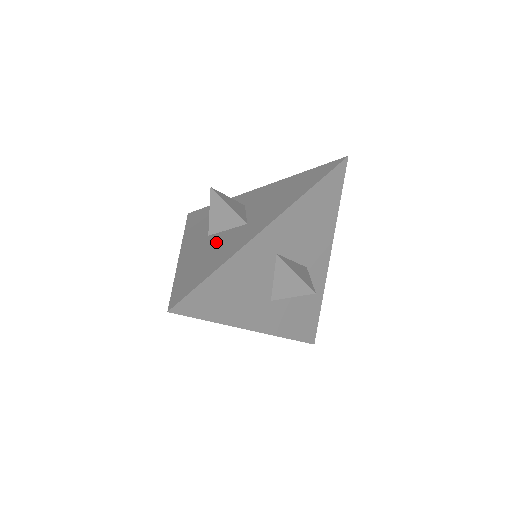
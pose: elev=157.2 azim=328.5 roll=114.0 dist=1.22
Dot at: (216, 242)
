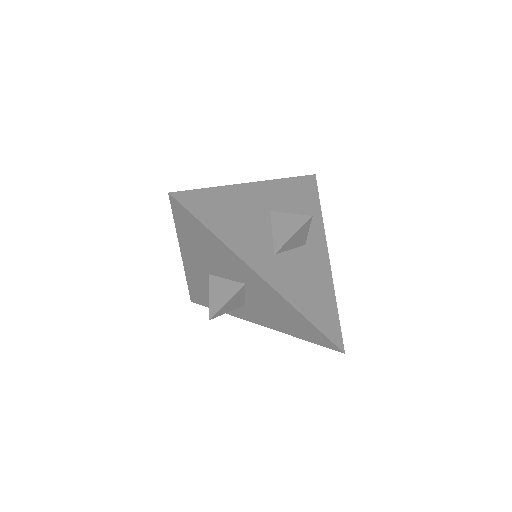
Dot at: occluded
